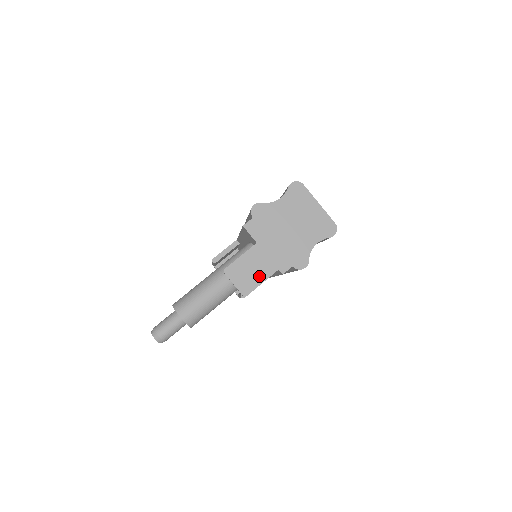
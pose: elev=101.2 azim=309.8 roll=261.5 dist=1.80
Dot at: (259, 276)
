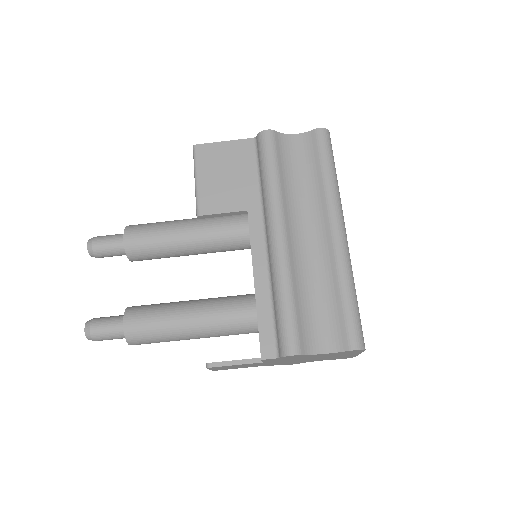
Dot at: (241, 367)
